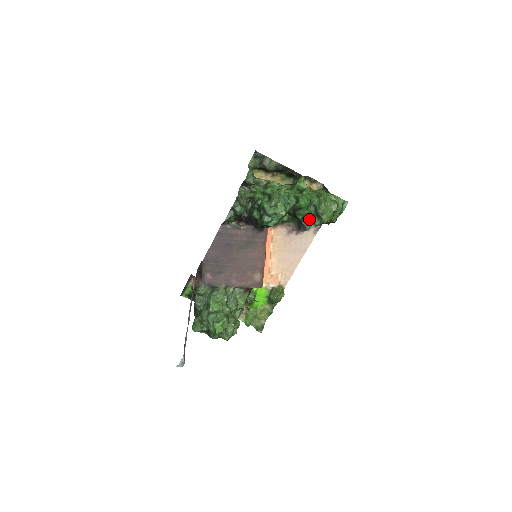
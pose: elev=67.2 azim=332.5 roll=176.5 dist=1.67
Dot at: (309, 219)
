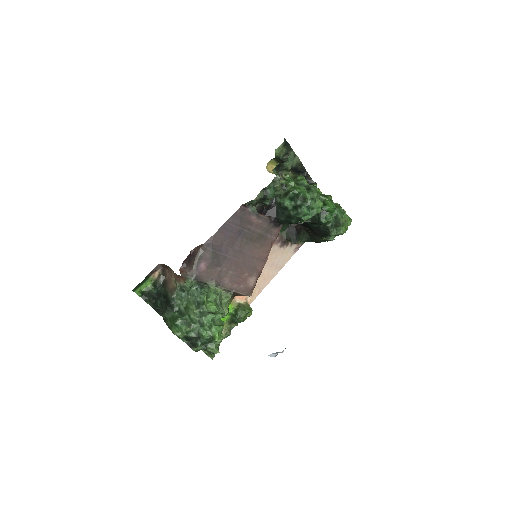
Dot at: (320, 228)
